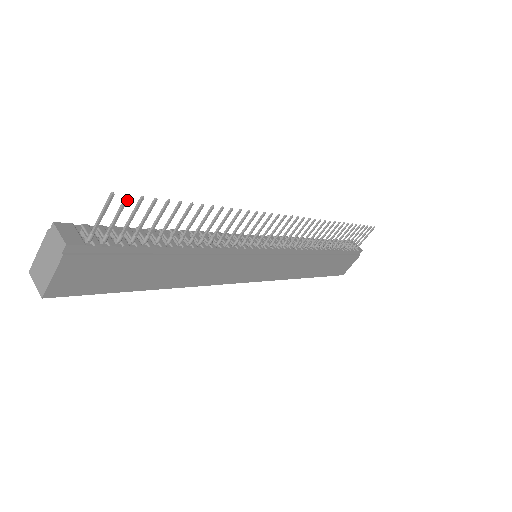
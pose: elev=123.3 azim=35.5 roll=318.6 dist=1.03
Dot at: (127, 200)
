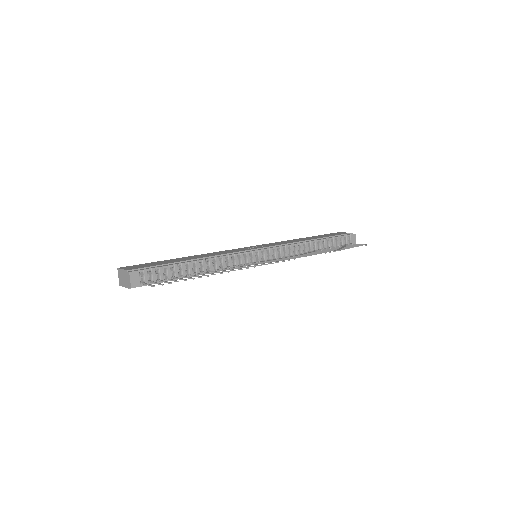
Dot at: (162, 285)
